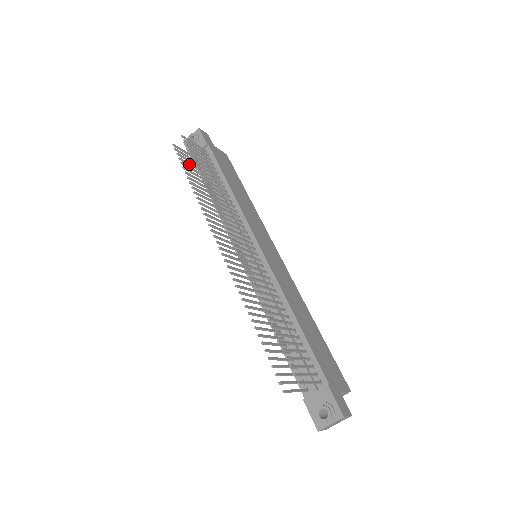
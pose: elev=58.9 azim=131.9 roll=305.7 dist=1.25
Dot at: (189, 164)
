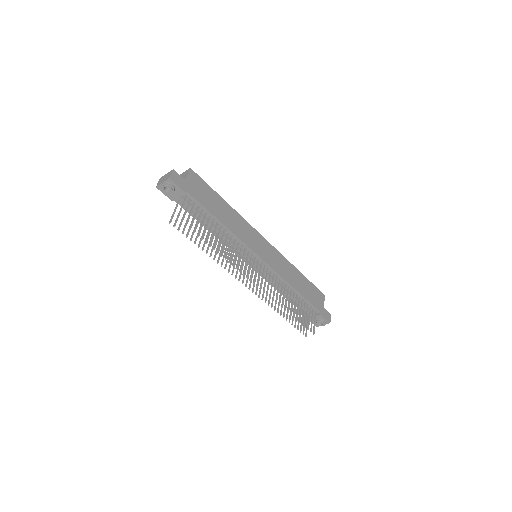
Dot at: occluded
